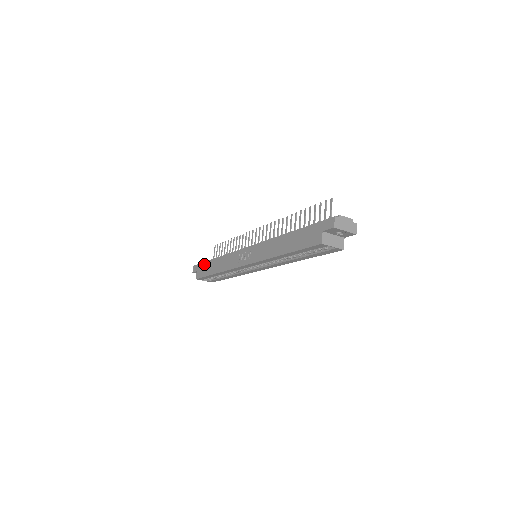
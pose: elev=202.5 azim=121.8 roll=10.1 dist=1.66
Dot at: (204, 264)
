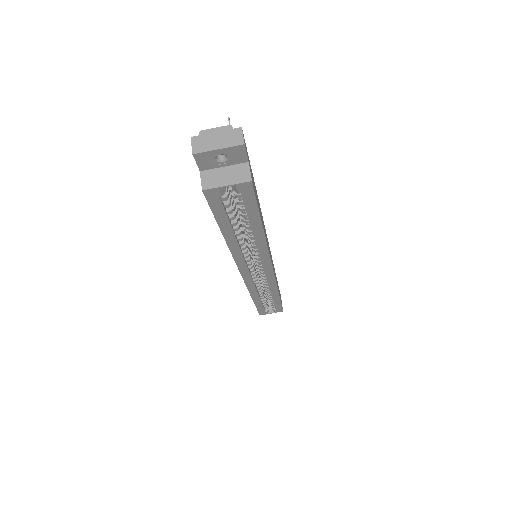
Dot at: occluded
